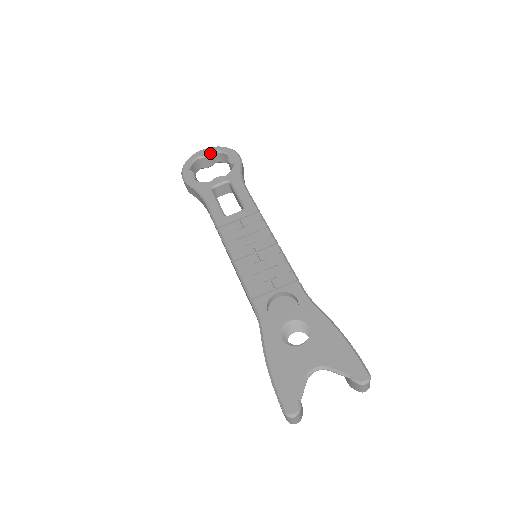
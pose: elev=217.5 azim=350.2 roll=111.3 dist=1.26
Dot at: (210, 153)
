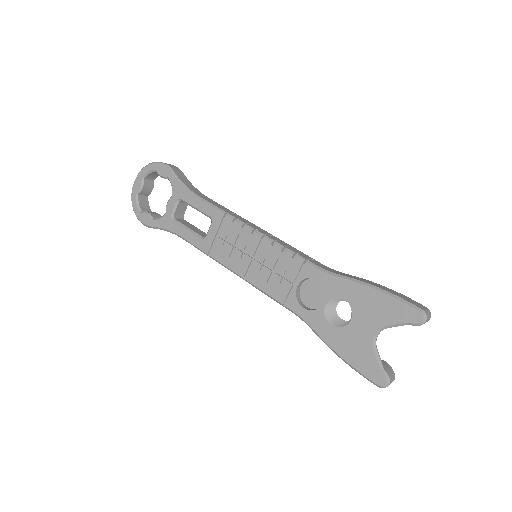
Dot at: (142, 181)
